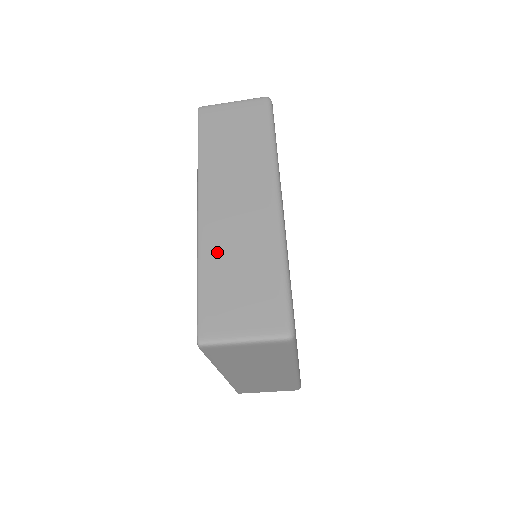
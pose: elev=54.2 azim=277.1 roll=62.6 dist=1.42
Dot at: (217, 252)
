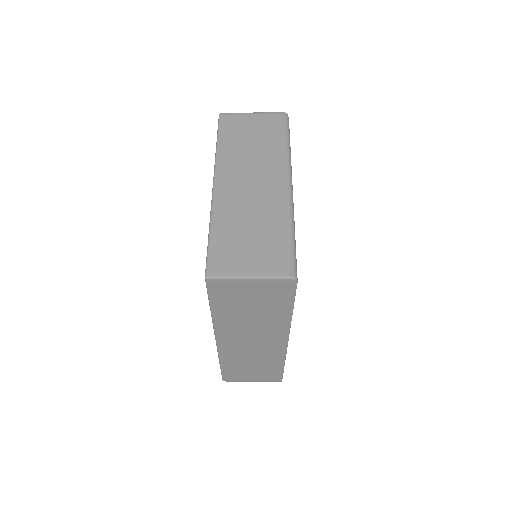
Dot at: occluded
